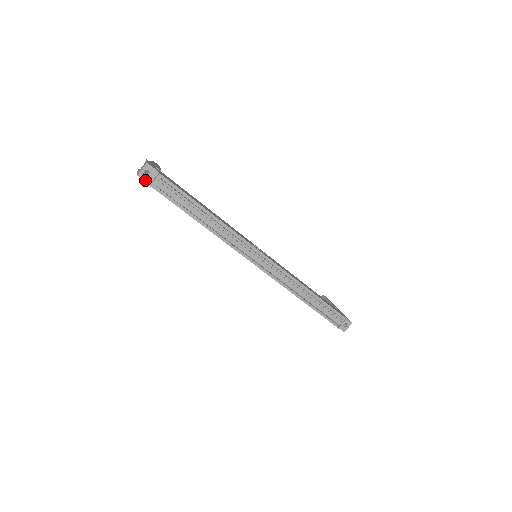
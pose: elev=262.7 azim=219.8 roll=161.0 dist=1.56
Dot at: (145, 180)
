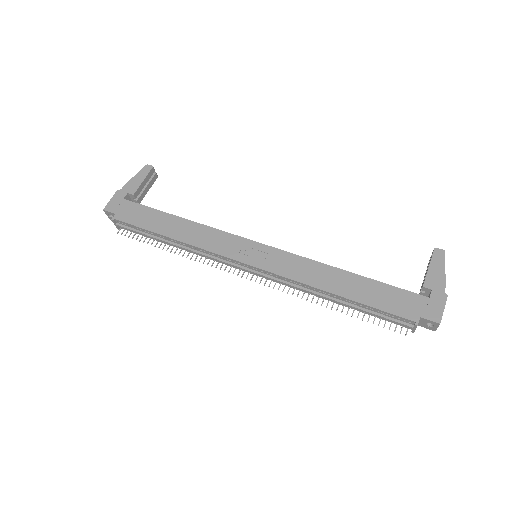
Dot at: occluded
